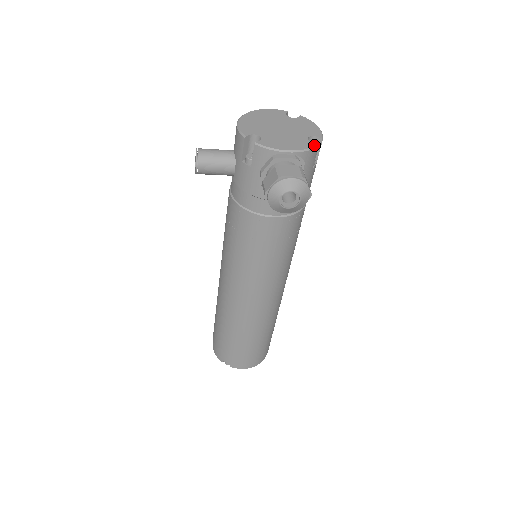
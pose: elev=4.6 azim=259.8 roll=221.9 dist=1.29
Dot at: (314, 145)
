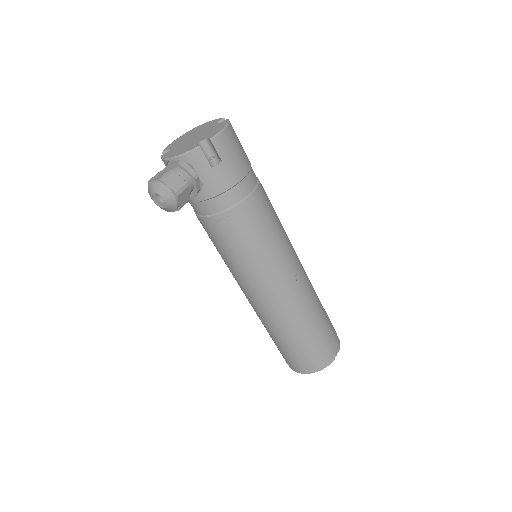
Dot at: (194, 148)
